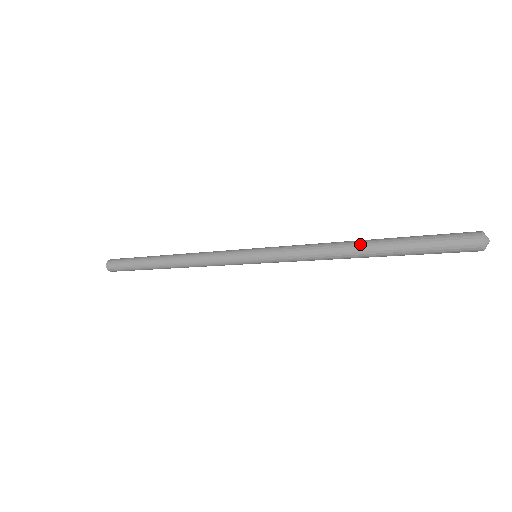
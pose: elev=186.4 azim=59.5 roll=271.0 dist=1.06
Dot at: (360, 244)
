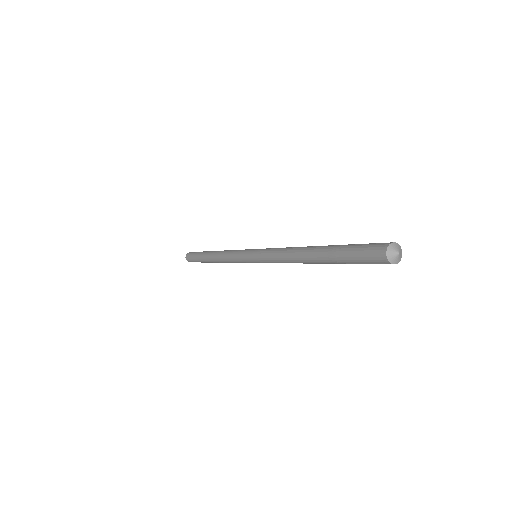
Dot at: (307, 258)
